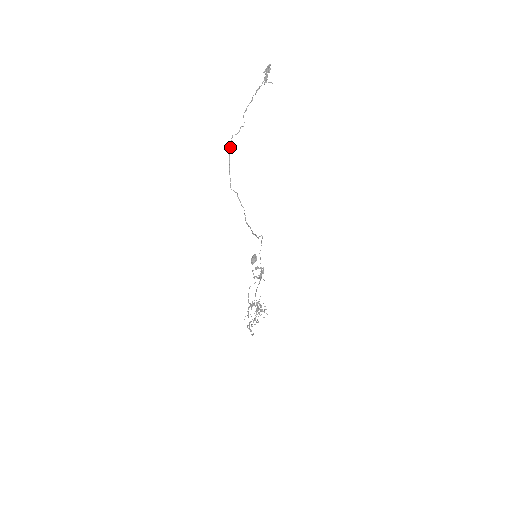
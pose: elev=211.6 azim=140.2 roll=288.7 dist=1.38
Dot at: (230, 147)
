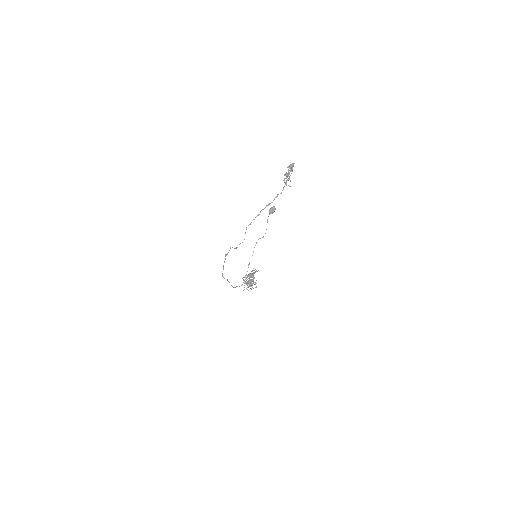
Dot at: occluded
